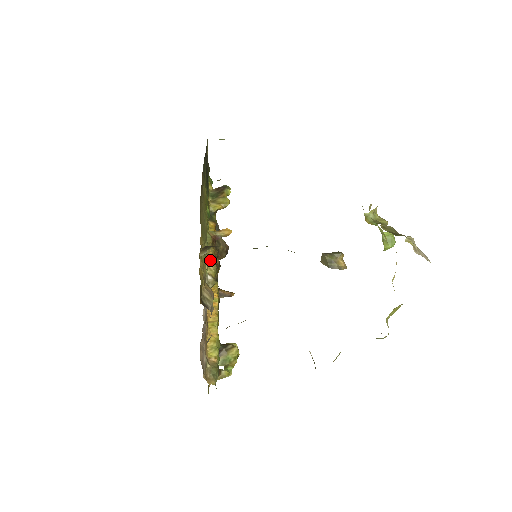
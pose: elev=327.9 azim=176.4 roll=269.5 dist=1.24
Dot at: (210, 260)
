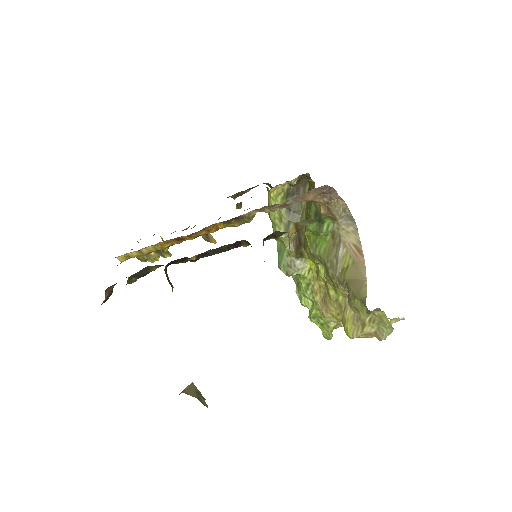
Dot at: occluded
